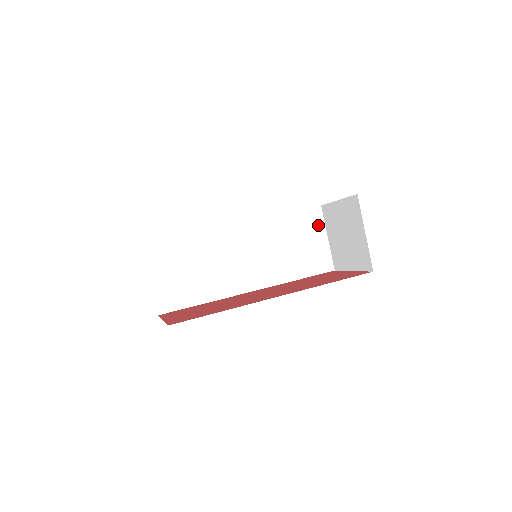
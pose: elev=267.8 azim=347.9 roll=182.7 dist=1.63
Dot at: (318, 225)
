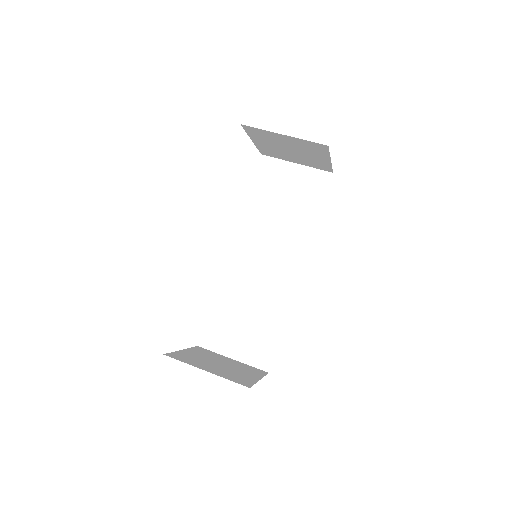
Dot at: (278, 168)
